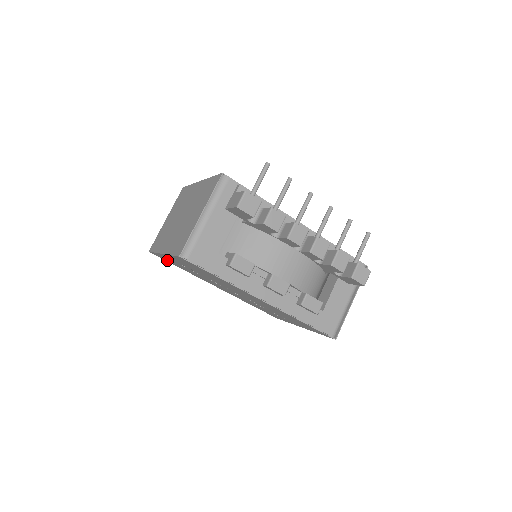
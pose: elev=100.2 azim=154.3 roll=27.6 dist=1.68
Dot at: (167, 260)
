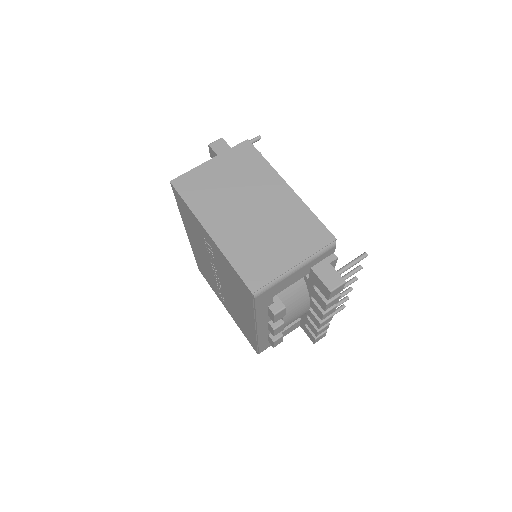
Dot at: (182, 205)
